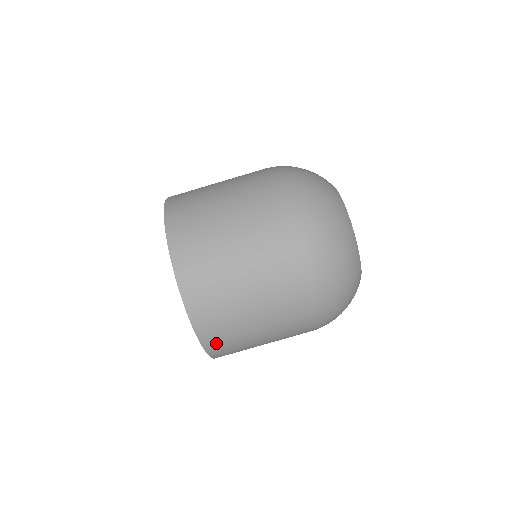
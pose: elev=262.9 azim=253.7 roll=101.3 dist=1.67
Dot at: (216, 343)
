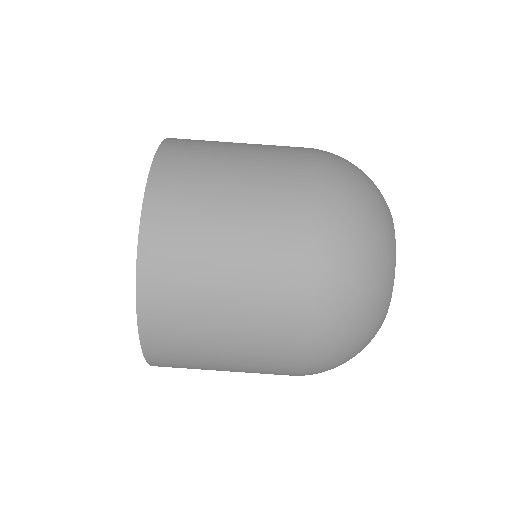
Dot at: (162, 352)
